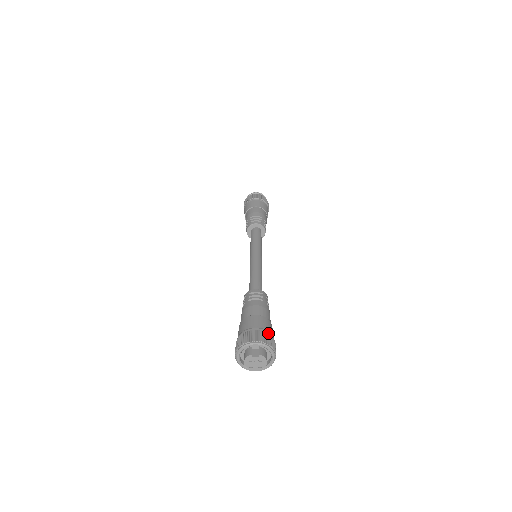
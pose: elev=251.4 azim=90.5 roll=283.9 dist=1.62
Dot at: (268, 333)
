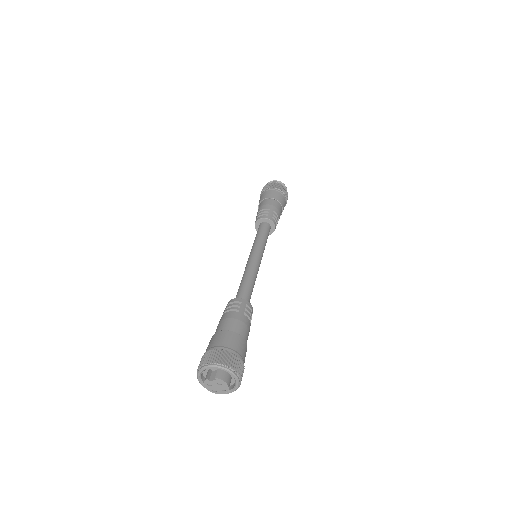
Dot at: (228, 351)
